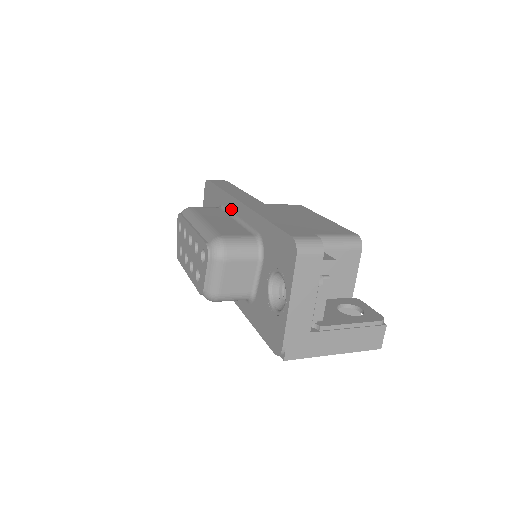
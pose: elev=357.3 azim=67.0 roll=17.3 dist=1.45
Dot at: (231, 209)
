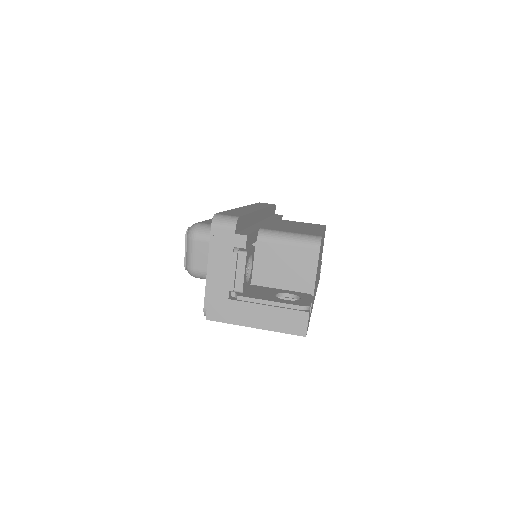
Dot at: occluded
